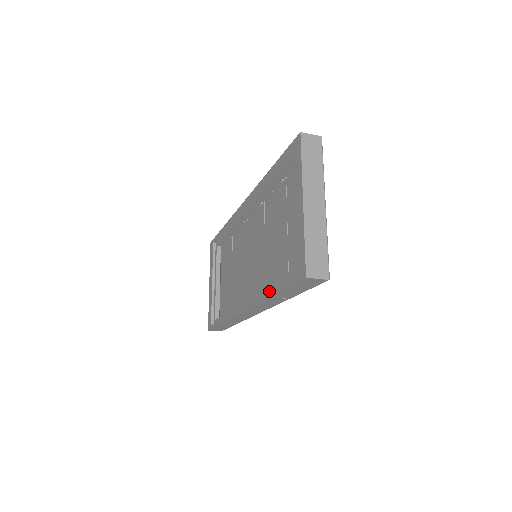
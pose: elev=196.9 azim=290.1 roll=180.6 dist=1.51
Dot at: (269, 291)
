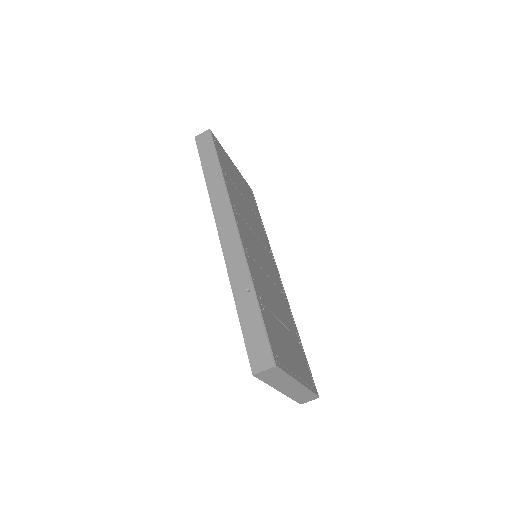
Dot at: occluded
